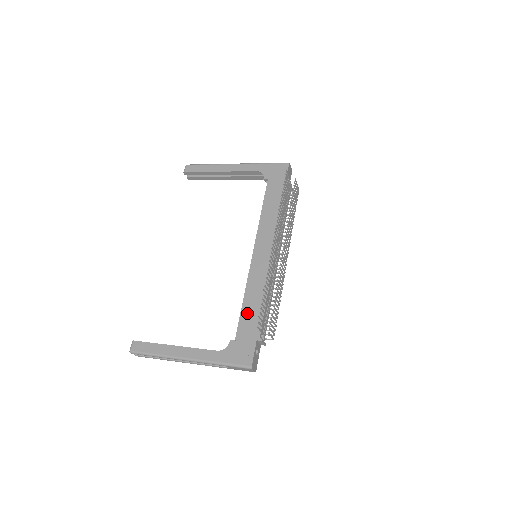
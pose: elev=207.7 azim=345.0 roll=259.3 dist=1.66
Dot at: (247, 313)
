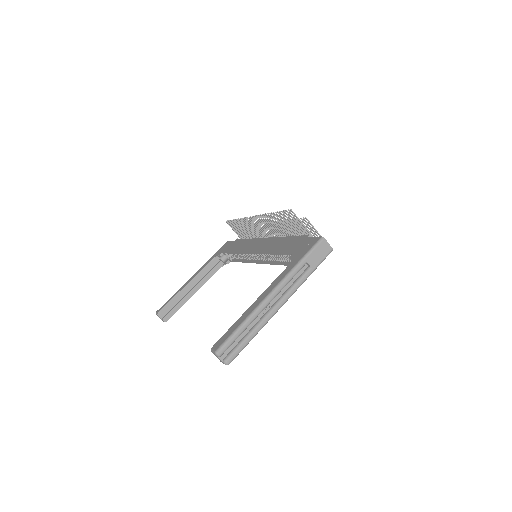
Dot at: (283, 248)
